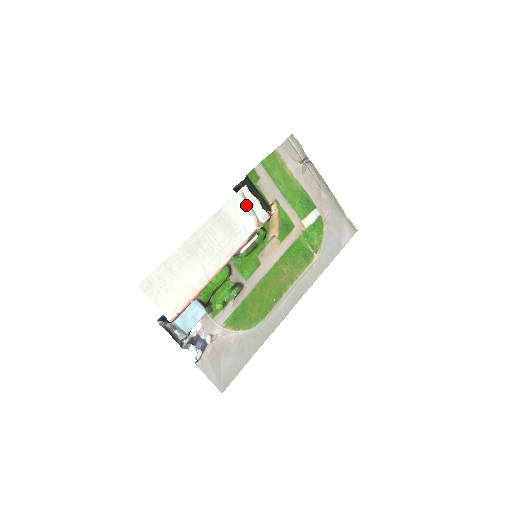
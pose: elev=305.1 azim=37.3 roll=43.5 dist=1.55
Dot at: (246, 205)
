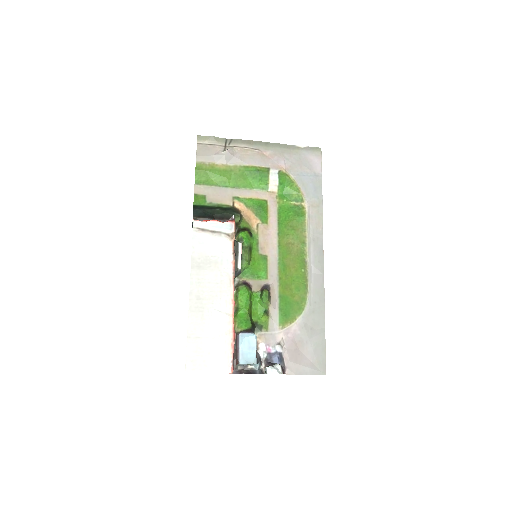
Dot at: (208, 234)
